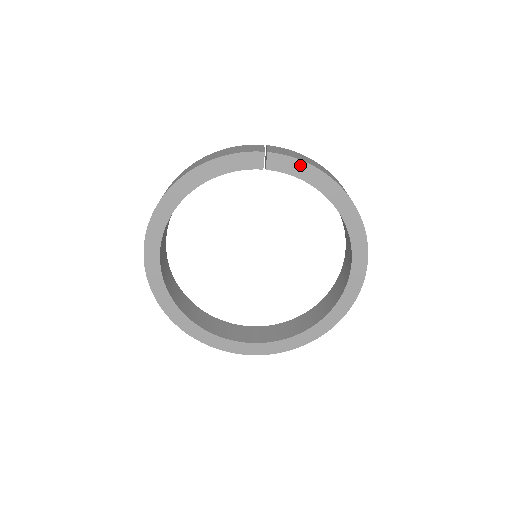
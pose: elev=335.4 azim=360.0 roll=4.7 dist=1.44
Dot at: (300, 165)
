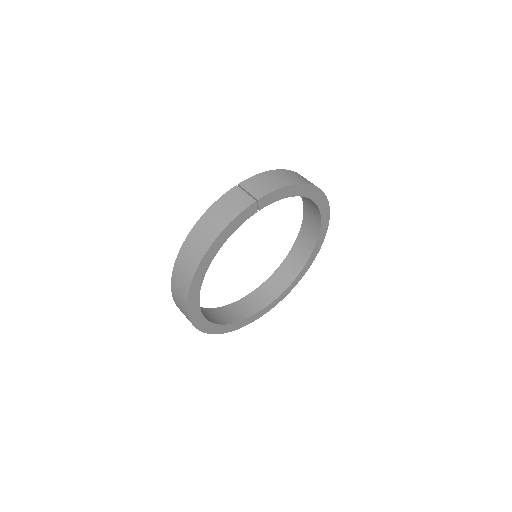
Dot at: (281, 191)
